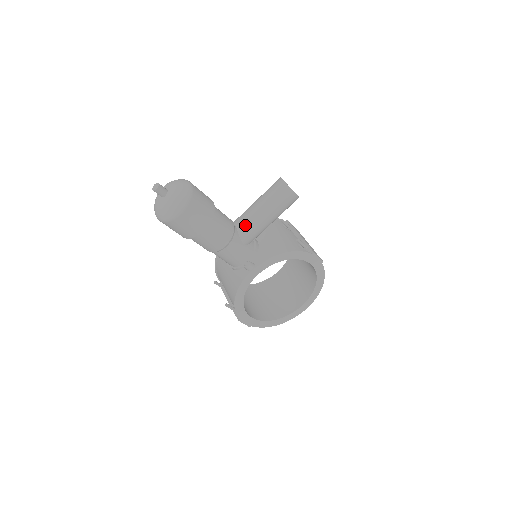
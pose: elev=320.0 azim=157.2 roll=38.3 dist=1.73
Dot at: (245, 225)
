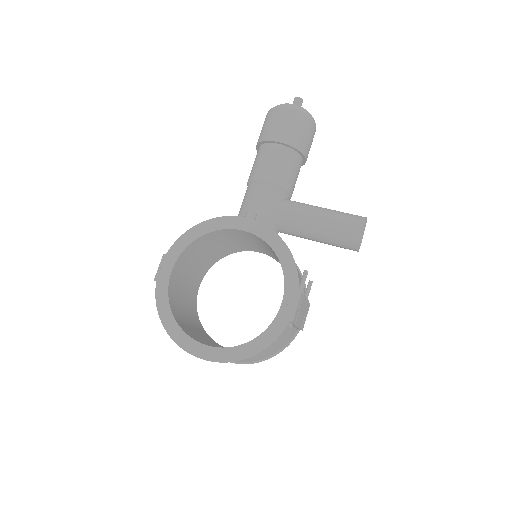
Dot at: (296, 202)
